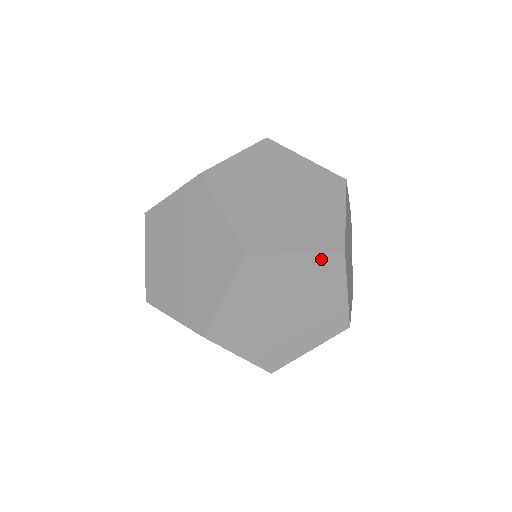
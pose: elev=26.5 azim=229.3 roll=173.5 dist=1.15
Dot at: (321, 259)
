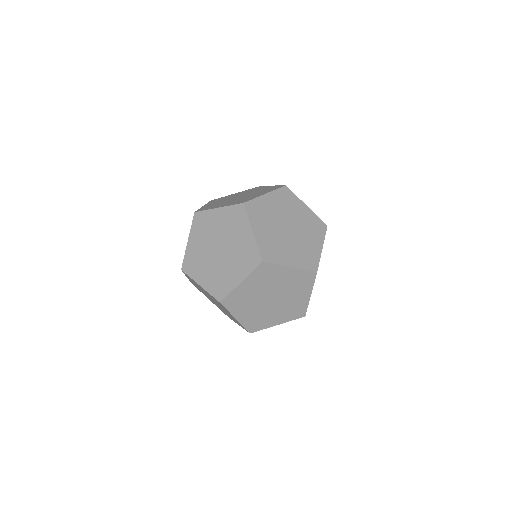
Dot at: occluded
